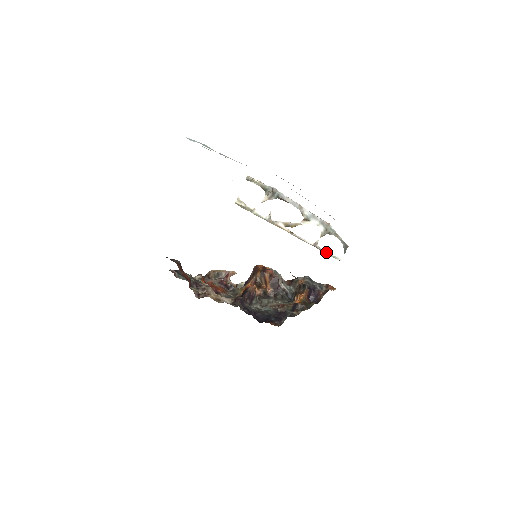
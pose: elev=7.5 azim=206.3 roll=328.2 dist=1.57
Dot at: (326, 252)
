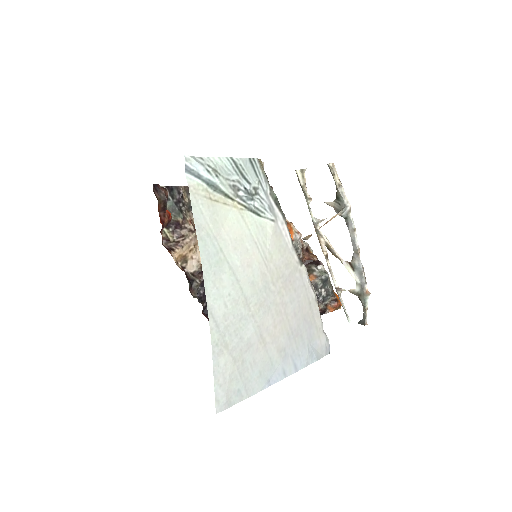
Dot at: (342, 304)
